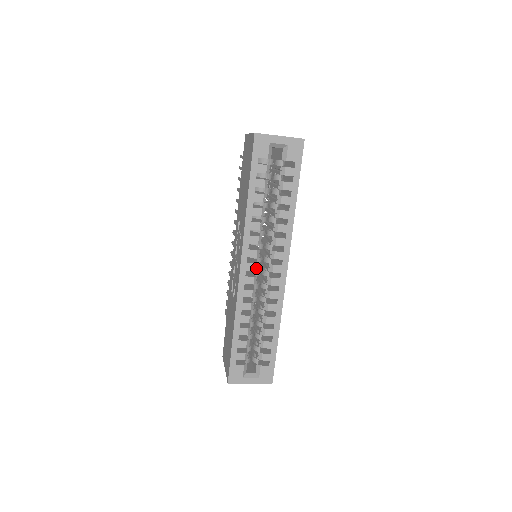
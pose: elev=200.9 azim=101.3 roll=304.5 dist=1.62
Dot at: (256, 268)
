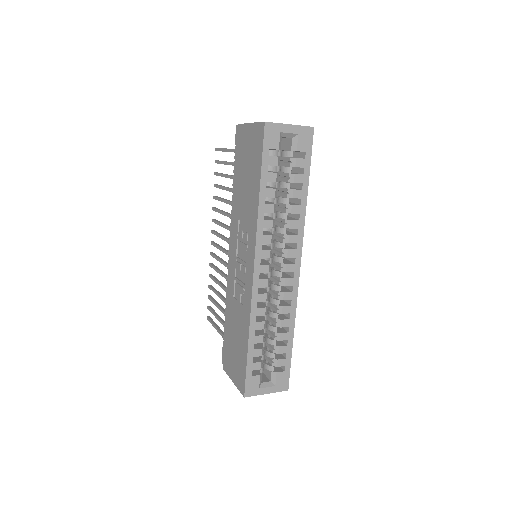
Dot at: (269, 269)
